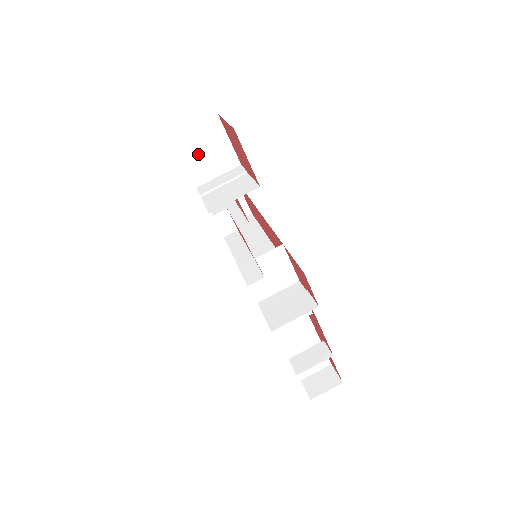
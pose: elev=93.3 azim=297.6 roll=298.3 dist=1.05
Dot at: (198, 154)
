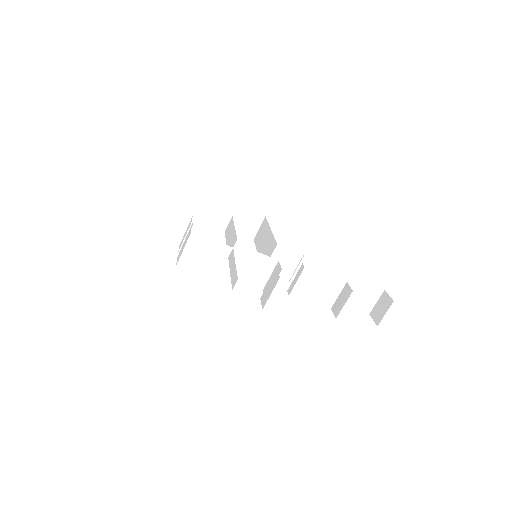
Dot at: (164, 228)
